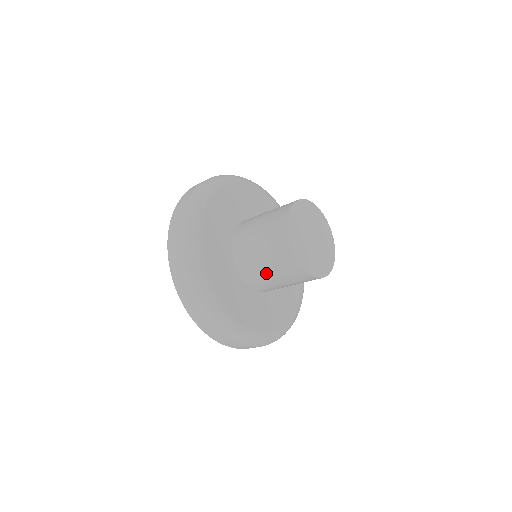
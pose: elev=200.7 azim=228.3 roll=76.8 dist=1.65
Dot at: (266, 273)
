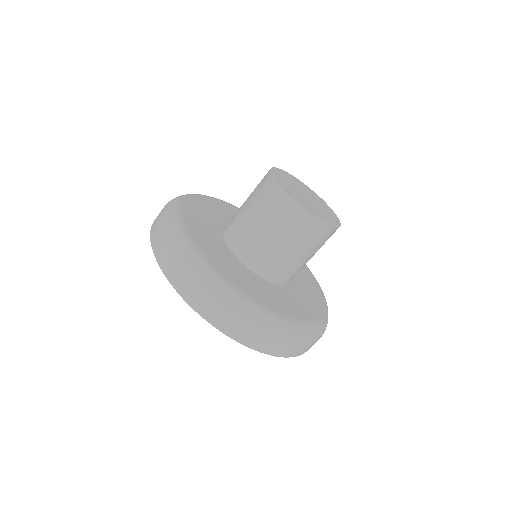
Dot at: (253, 226)
